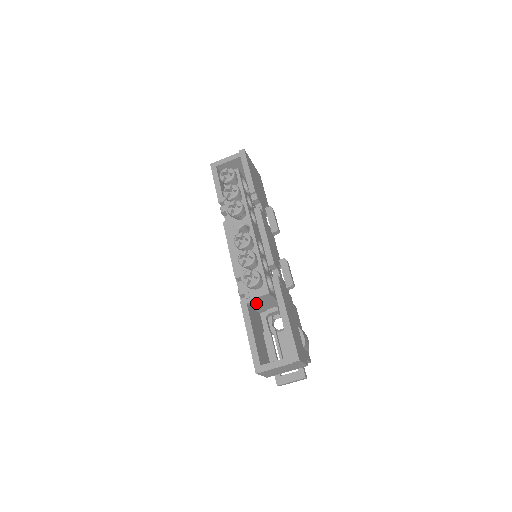
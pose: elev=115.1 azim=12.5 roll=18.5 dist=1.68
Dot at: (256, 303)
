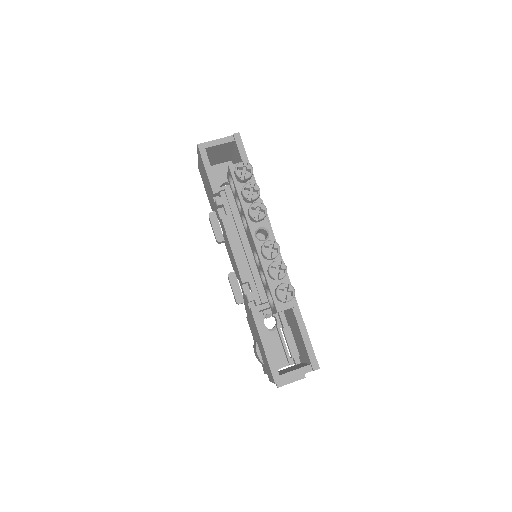
Dot at: occluded
